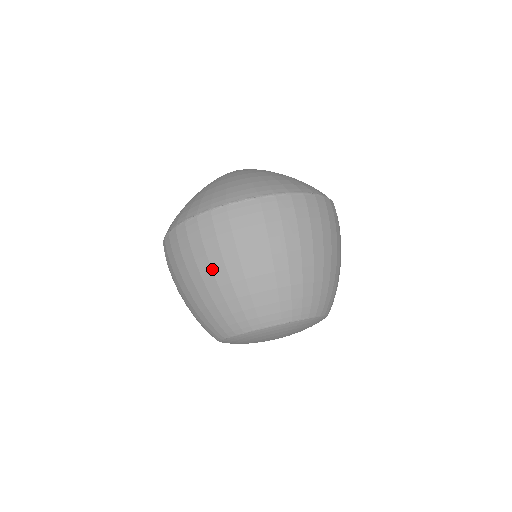
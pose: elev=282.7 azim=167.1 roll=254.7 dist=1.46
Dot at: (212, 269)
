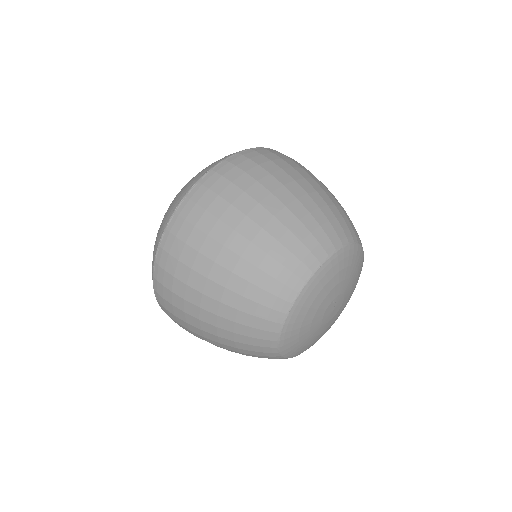
Dot at: (213, 260)
